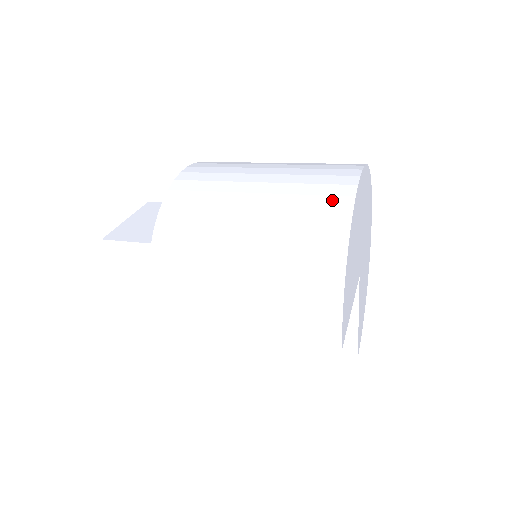
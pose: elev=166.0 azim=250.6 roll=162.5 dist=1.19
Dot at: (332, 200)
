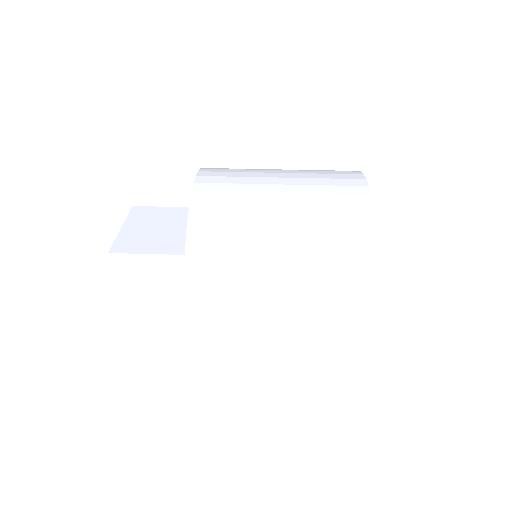
Dot at: (354, 210)
